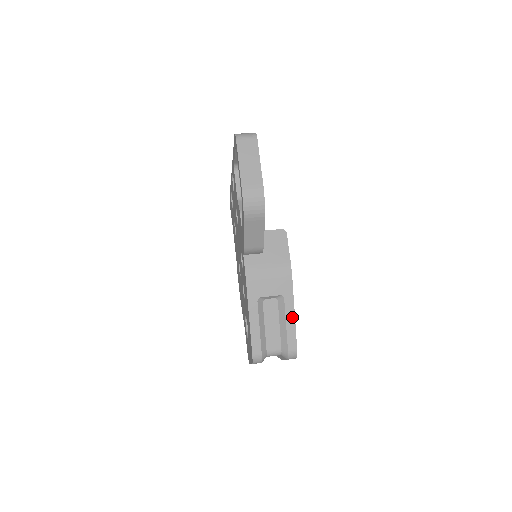
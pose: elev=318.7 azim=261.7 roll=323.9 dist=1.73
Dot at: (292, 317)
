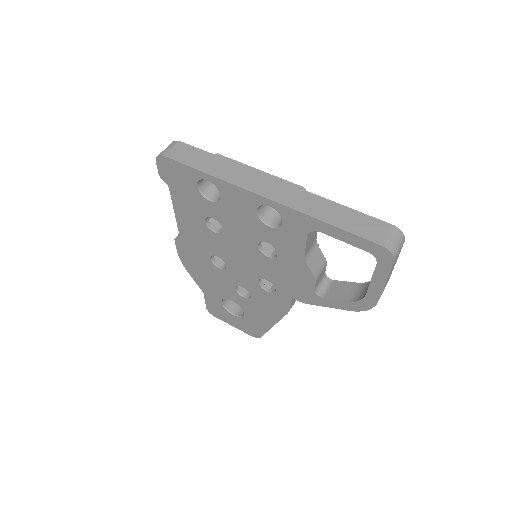
Dot at: occluded
